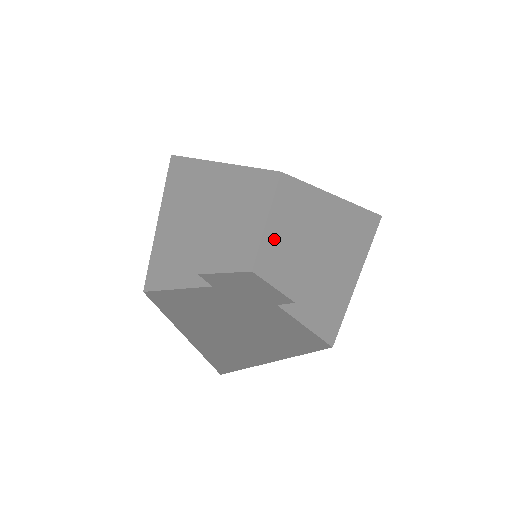
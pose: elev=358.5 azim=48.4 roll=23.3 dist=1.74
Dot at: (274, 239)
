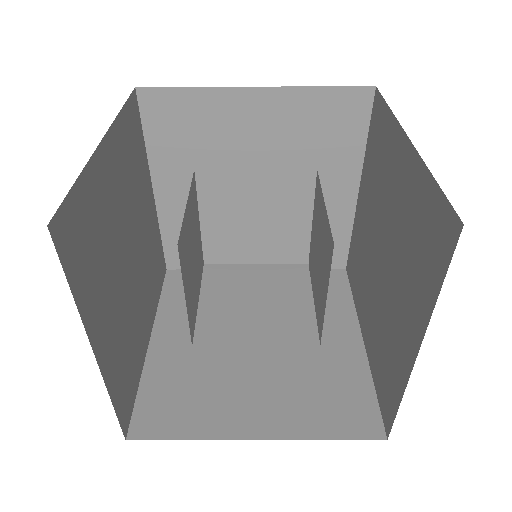
Dot at: (314, 267)
